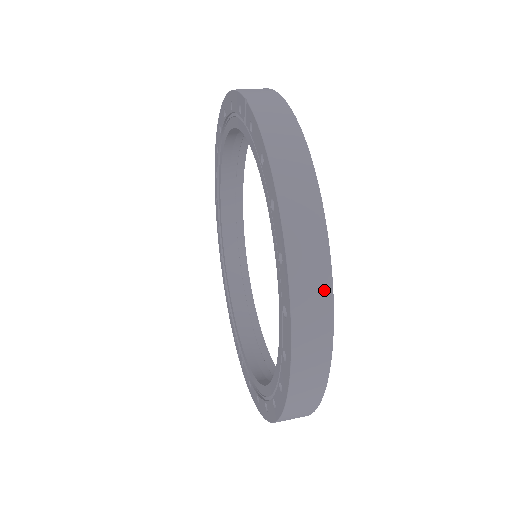
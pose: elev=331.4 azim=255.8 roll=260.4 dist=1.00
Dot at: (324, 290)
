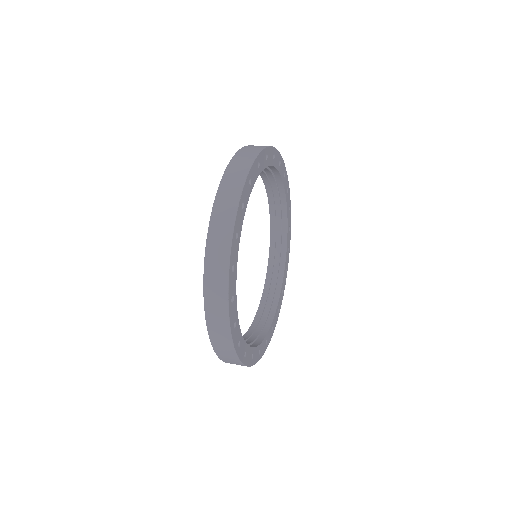
Dot at: (230, 219)
